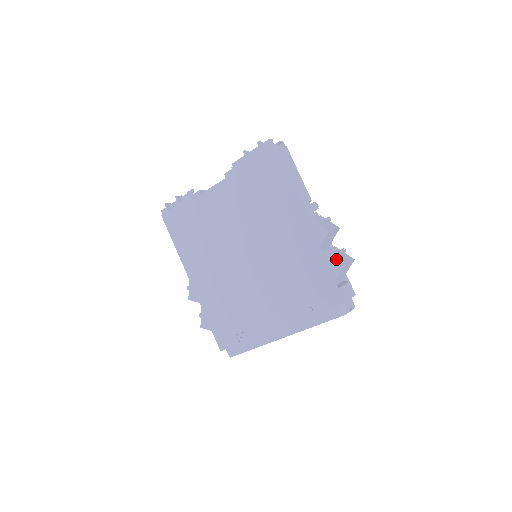
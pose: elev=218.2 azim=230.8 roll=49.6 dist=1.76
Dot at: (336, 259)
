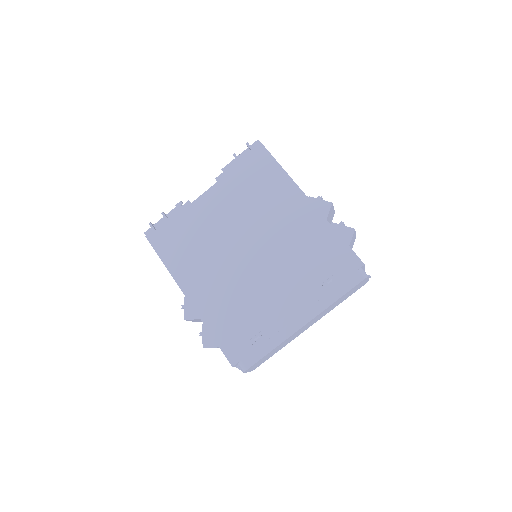
Dot at: (345, 226)
